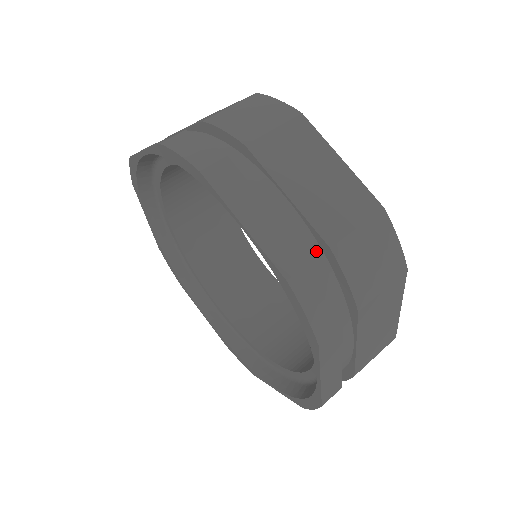
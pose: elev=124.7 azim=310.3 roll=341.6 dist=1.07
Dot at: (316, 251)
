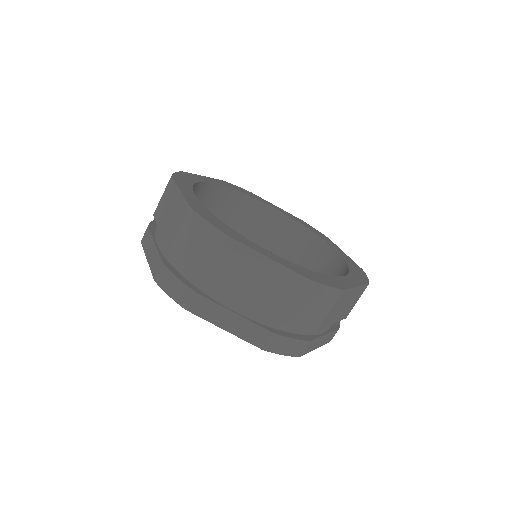
Dot at: occluded
